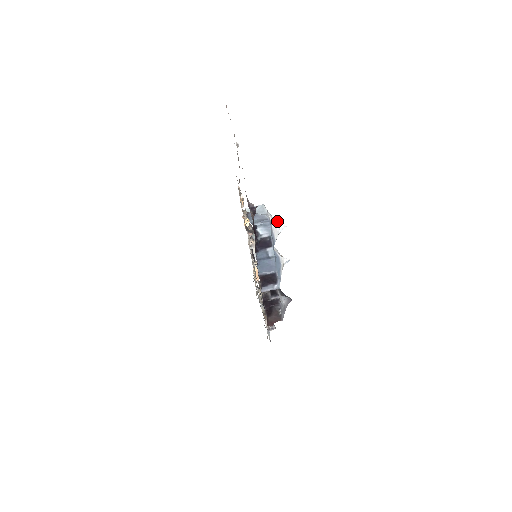
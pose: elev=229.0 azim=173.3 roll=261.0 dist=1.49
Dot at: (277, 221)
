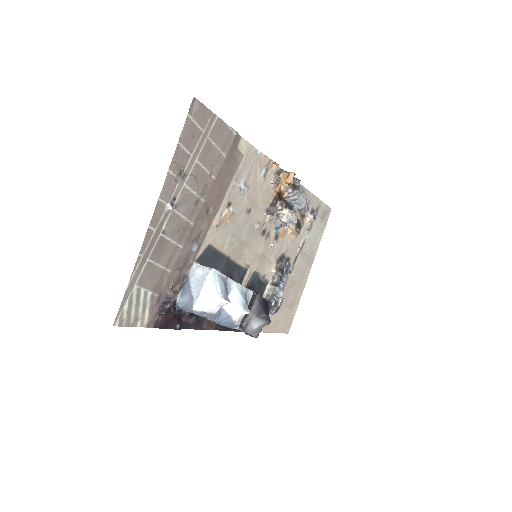
Dot at: (219, 296)
